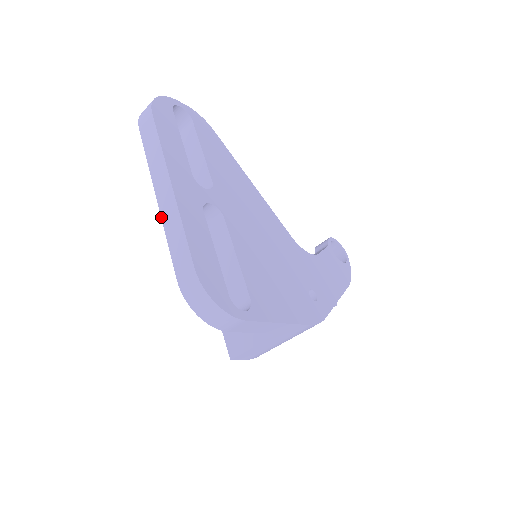
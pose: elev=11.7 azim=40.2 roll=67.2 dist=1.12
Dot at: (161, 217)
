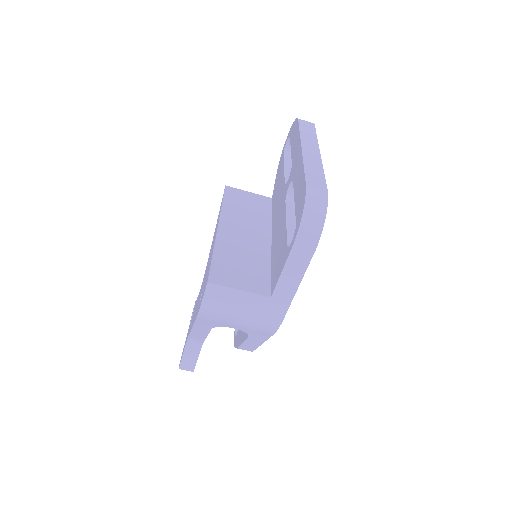
Dot at: (303, 156)
